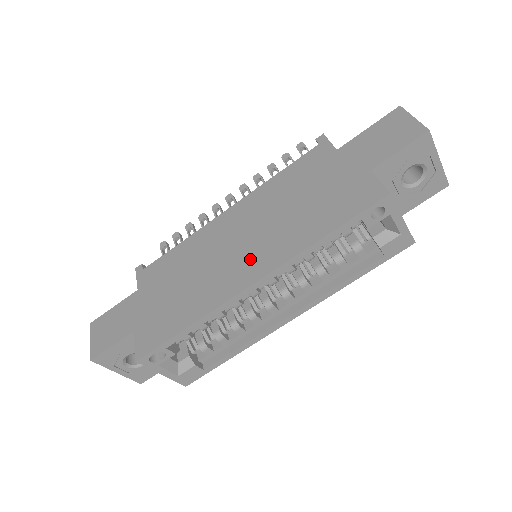
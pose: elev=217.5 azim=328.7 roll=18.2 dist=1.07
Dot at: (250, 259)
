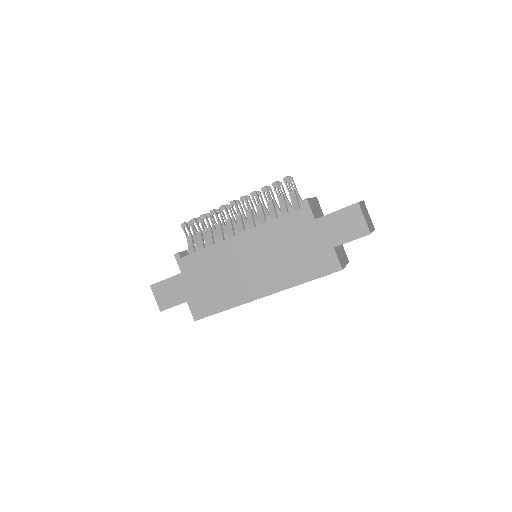
Dot at: (260, 280)
